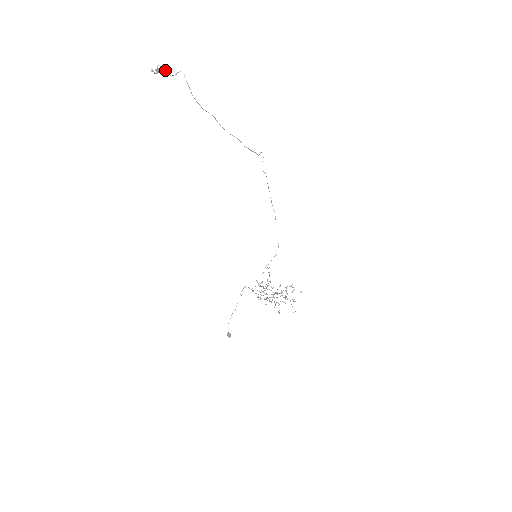
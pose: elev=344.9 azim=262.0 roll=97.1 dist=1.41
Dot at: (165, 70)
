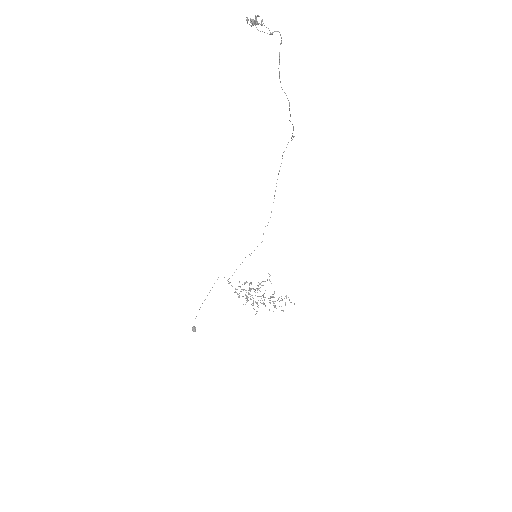
Dot at: (264, 25)
